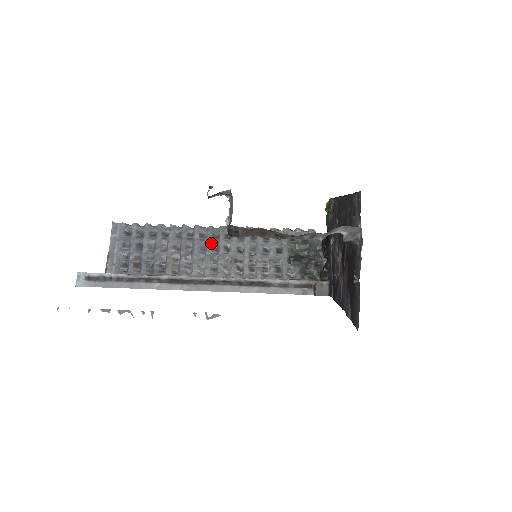
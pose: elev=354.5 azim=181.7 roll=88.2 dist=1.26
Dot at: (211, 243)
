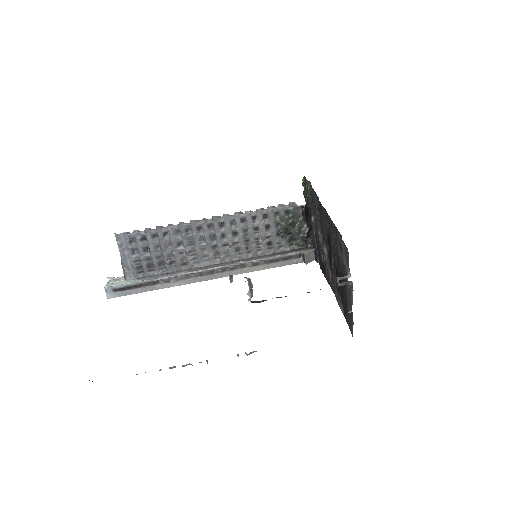
Dot at: (208, 233)
